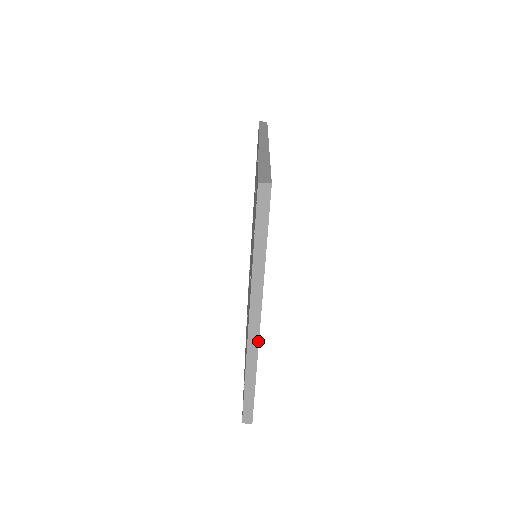
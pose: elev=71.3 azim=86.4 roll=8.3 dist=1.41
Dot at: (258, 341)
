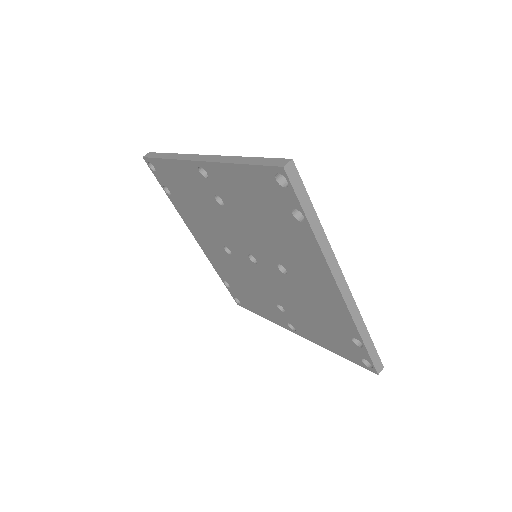
Dot at: (353, 298)
